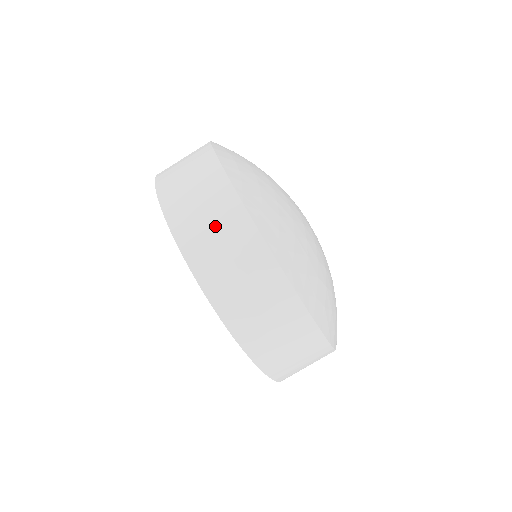
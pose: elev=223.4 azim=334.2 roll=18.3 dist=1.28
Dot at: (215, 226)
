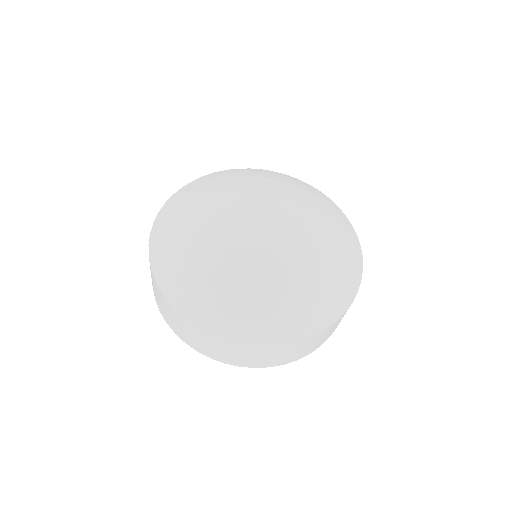
Dot at: (158, 297)
